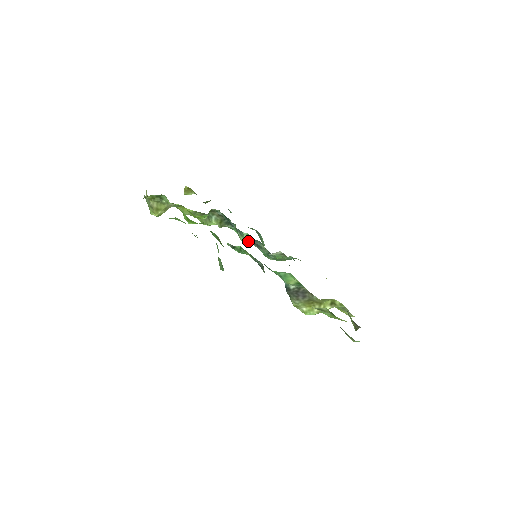
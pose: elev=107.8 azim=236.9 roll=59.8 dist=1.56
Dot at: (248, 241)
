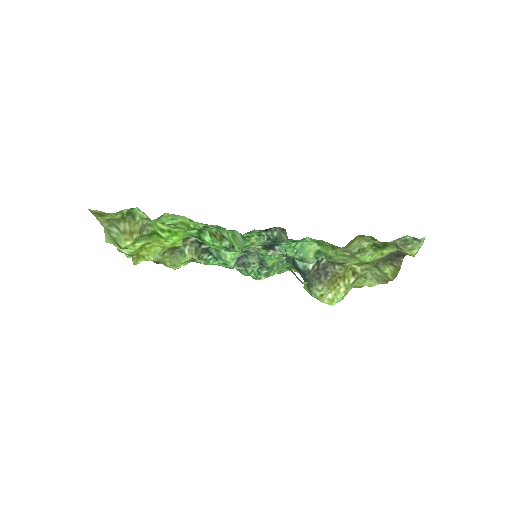
Dot at: (235, 256)
